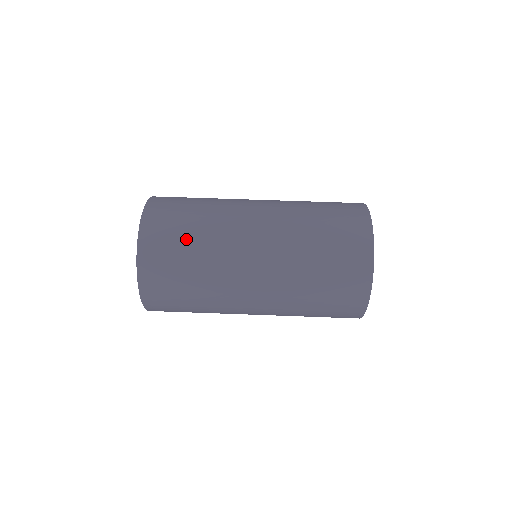
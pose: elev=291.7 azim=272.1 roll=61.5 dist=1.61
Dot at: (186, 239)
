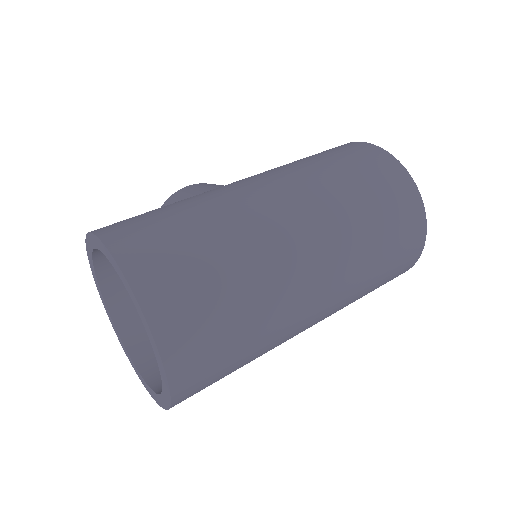
Dot at: (220, 285)
